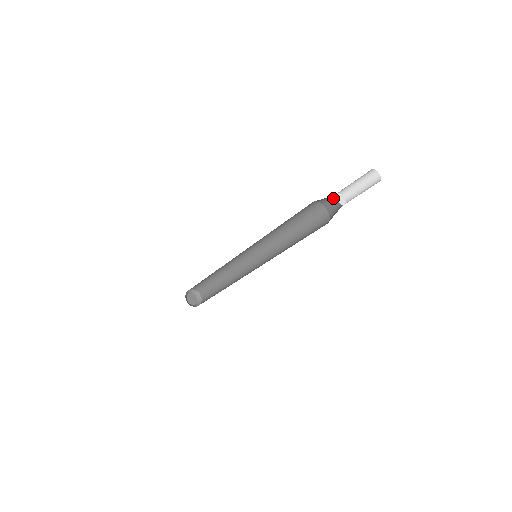
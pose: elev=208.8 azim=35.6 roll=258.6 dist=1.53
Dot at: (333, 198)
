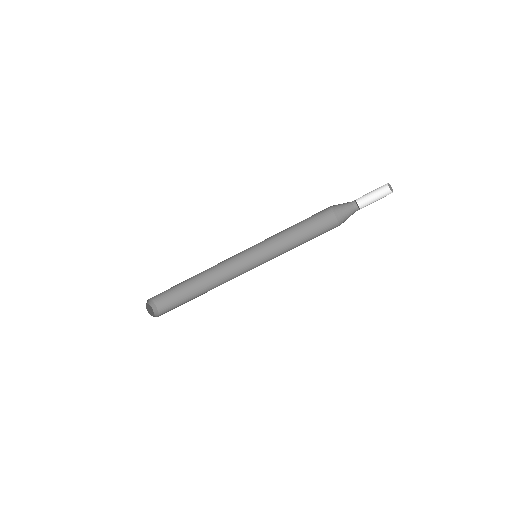
Dot at: (346, 204)
